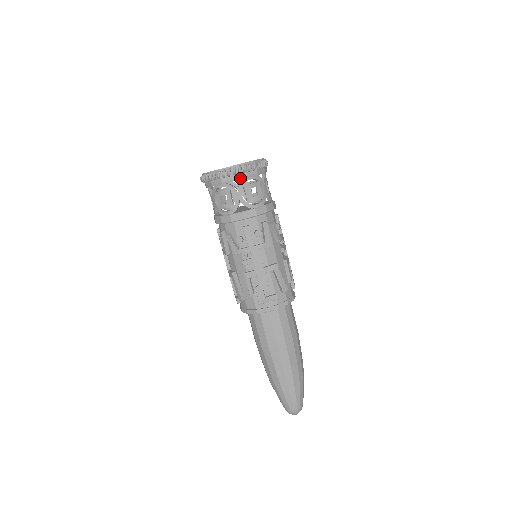
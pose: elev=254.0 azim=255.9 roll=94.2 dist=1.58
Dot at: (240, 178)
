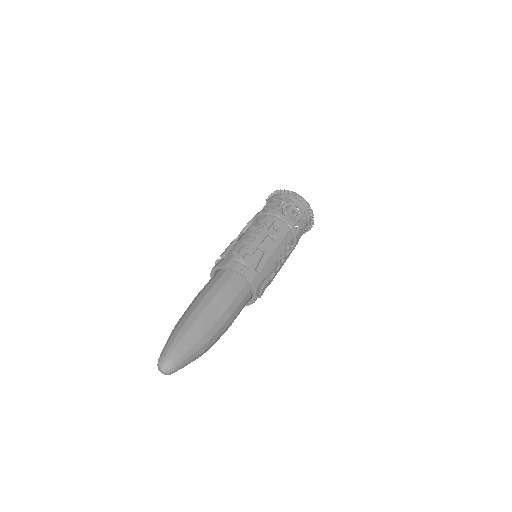
Dot at: (294, 200)
